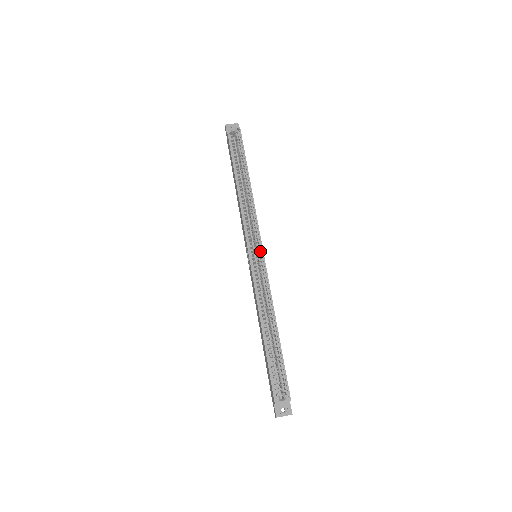
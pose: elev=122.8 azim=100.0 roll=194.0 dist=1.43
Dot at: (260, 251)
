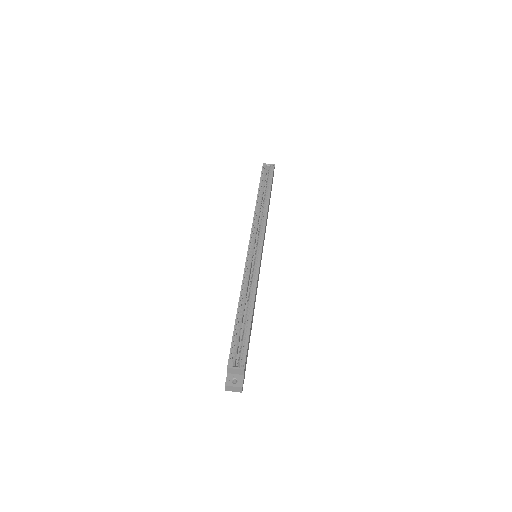
Dot at: (260, 247)
